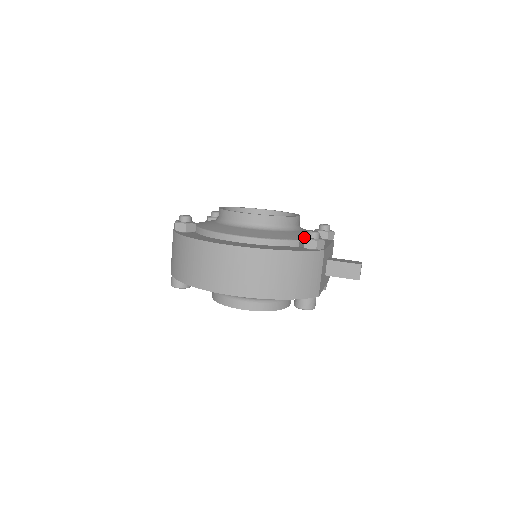
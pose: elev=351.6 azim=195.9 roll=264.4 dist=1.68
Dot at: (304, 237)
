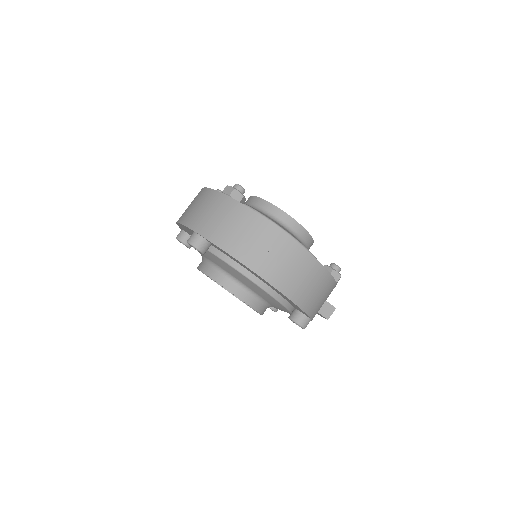
Dot at: (332, 267)
